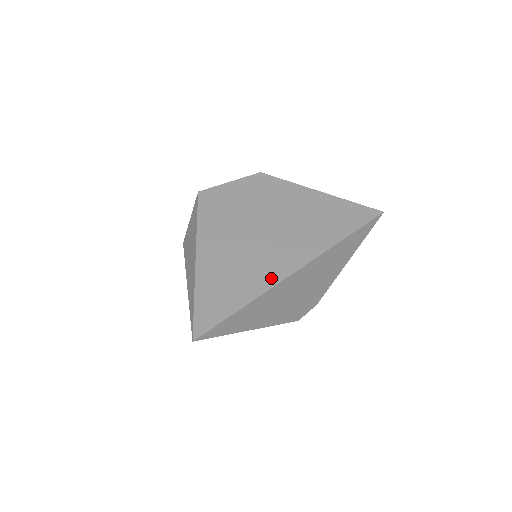
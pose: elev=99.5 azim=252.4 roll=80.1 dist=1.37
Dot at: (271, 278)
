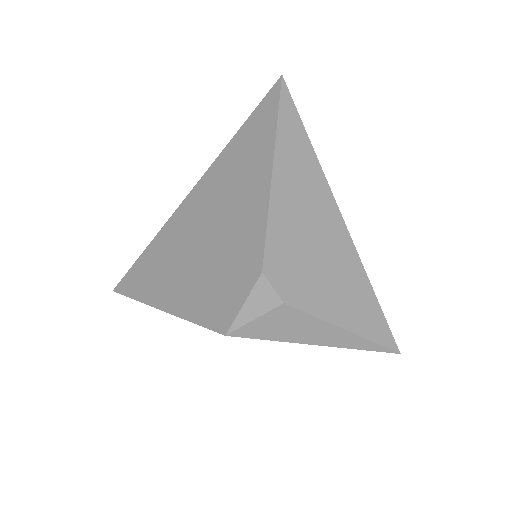
Dot at: occluded
